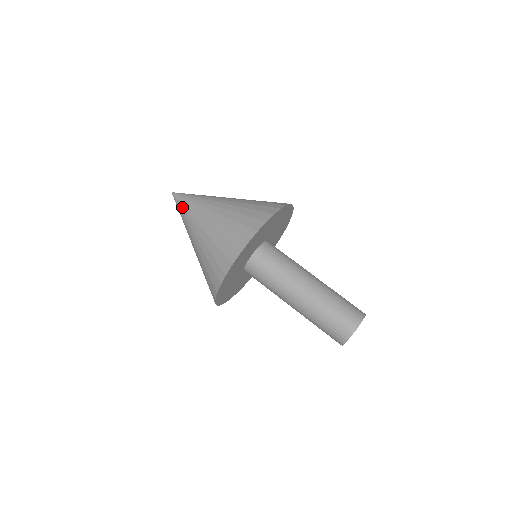
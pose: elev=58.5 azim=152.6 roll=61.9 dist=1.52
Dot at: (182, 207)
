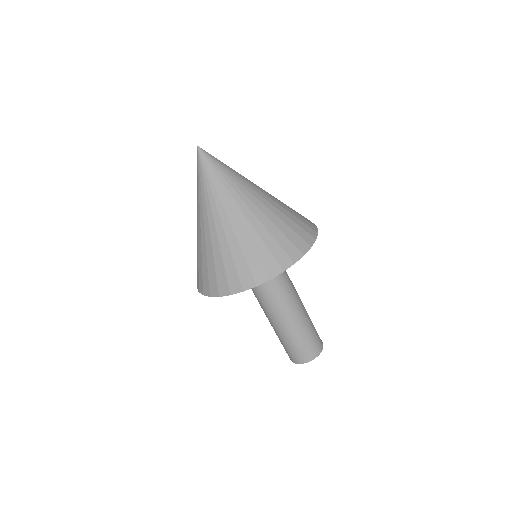
Dot at: (214, 173)
